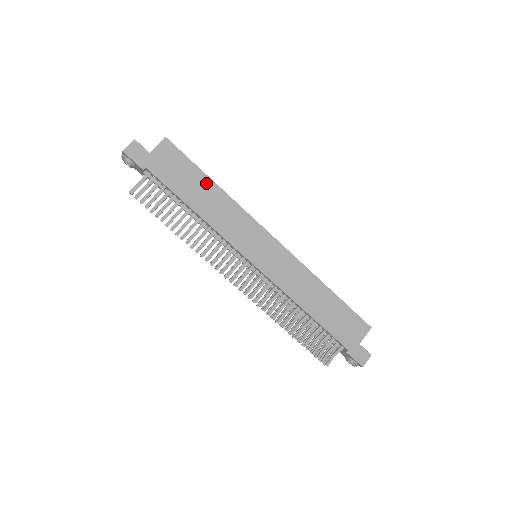
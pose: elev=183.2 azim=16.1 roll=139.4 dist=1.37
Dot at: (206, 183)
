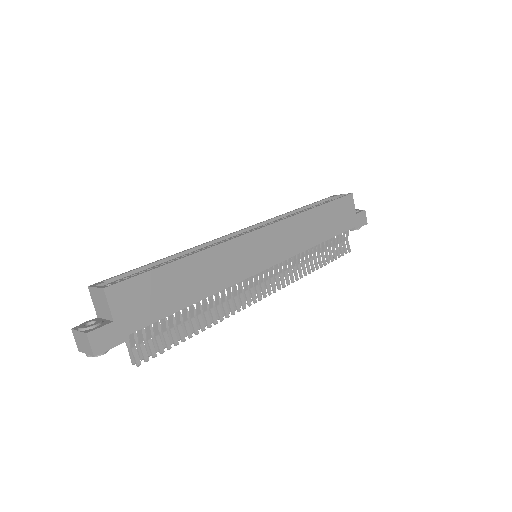
Dot at: (179, 269)
